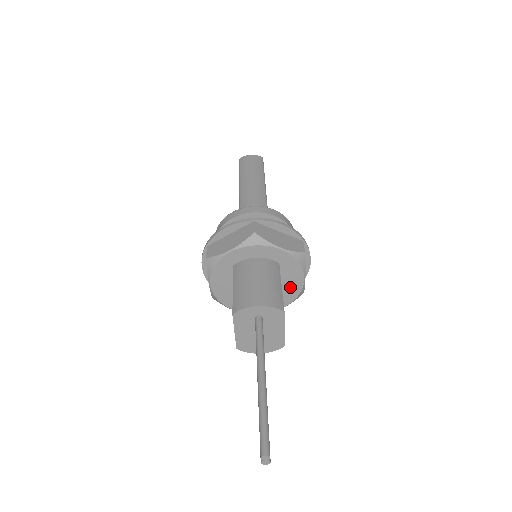
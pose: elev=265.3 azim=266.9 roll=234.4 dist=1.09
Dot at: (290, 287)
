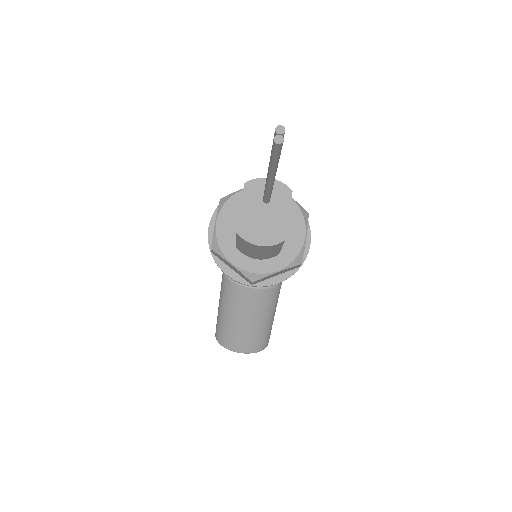
Dot at: (291, 243)
